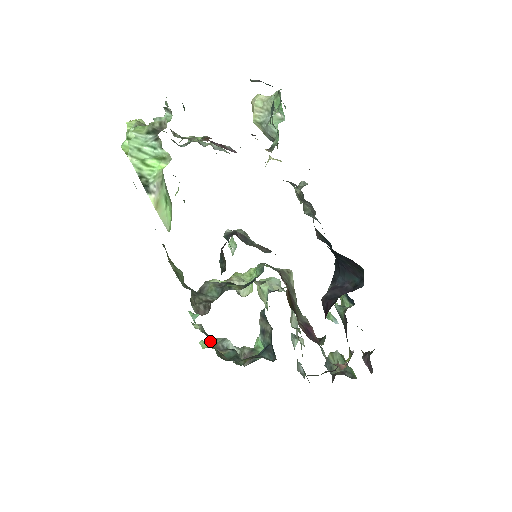
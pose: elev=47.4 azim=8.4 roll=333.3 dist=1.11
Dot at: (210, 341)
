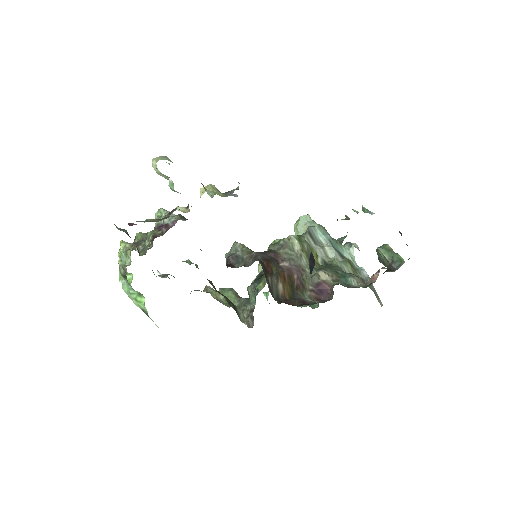
Dot at: occluded
